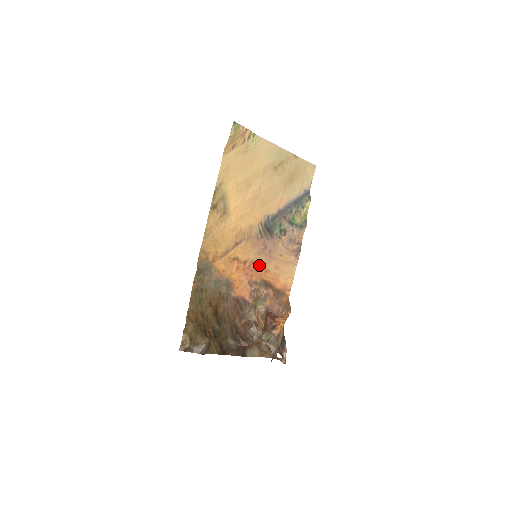
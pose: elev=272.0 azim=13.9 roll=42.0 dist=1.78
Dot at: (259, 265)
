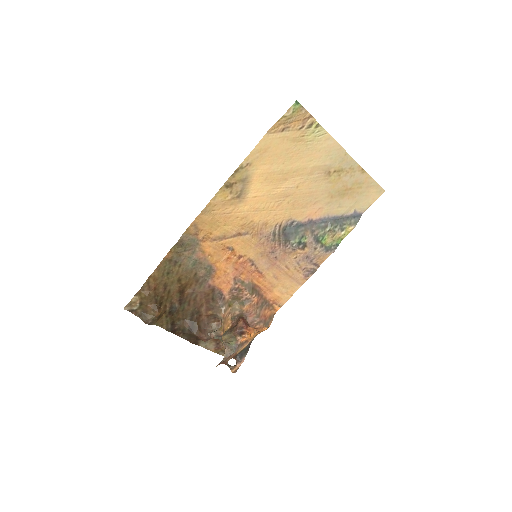
Dot at: (256, 266)
